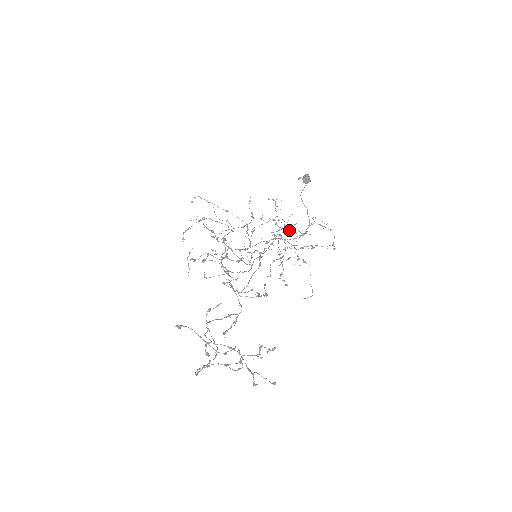
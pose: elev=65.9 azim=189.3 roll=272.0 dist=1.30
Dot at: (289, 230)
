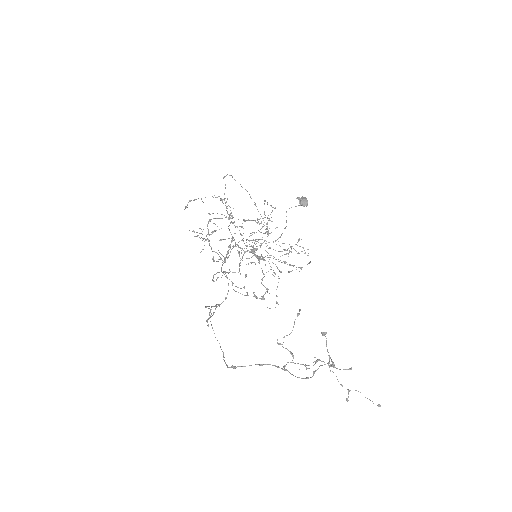
Dot at: occluded
